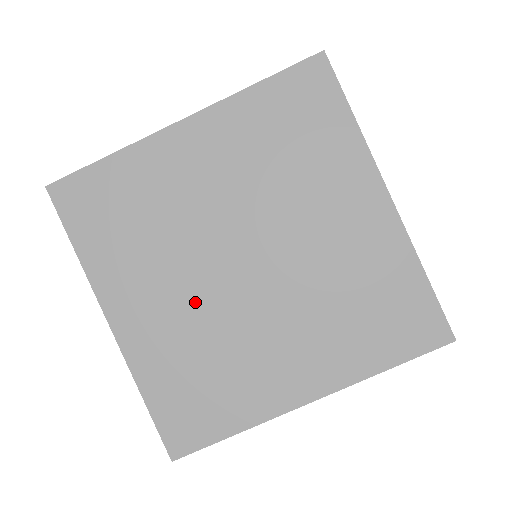
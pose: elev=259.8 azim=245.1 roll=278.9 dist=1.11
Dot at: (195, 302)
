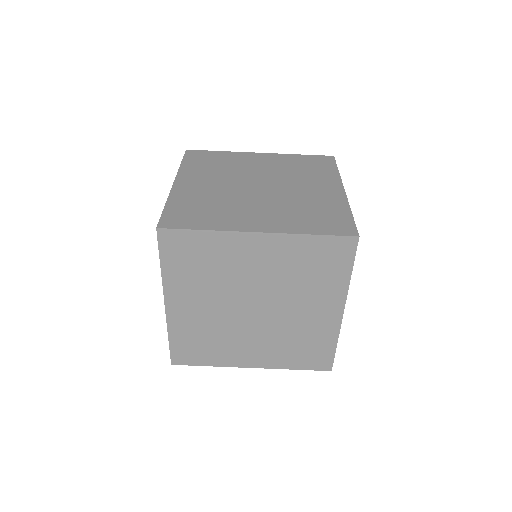
Dot at: (218, 313)
